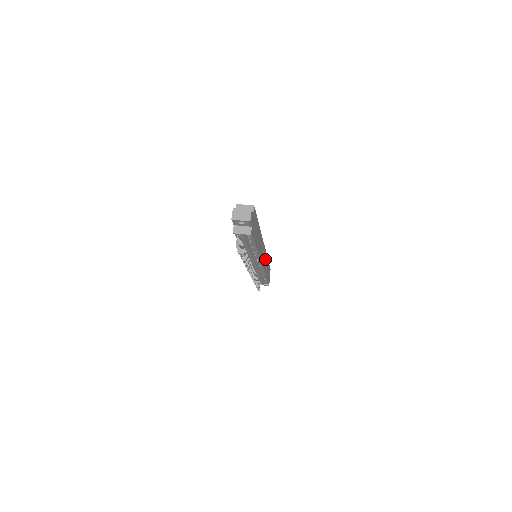
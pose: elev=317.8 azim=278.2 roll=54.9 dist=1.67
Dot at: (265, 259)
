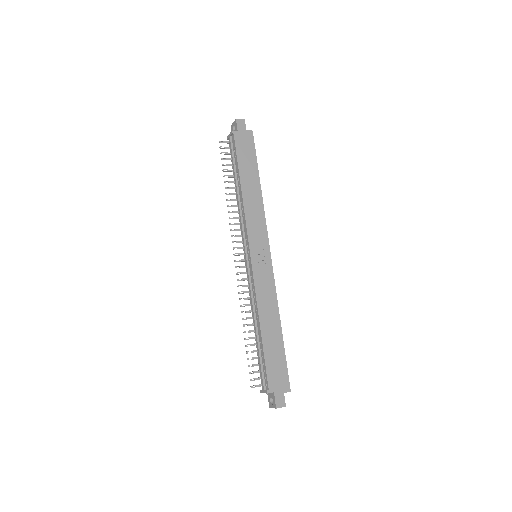
Dot at: (268, 287)
